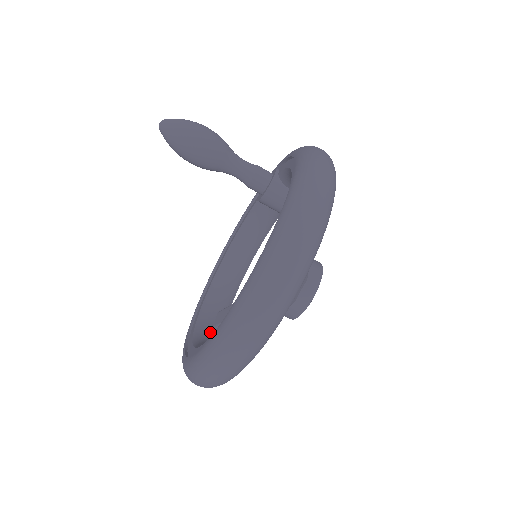
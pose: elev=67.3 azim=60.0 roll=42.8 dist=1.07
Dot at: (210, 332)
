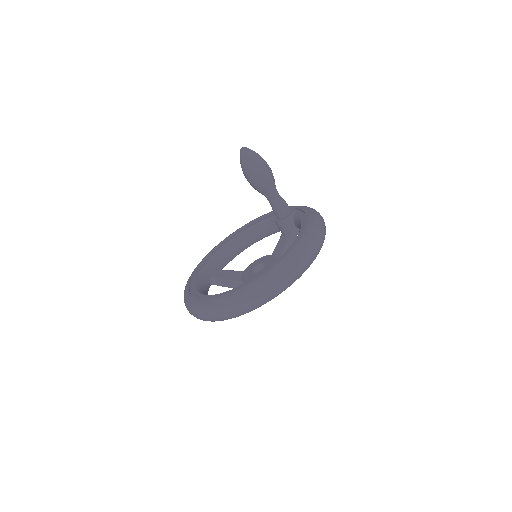
Dot at: (207, 282)
